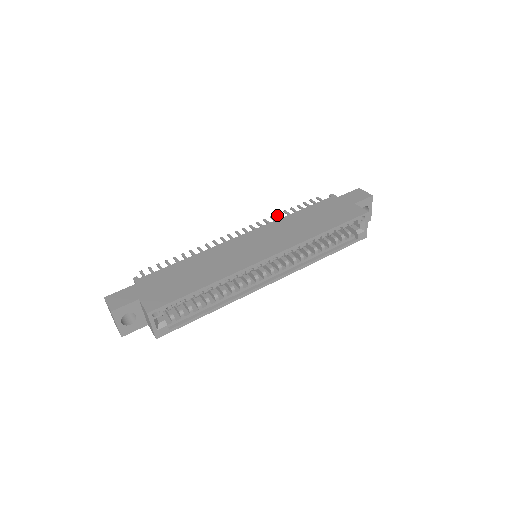
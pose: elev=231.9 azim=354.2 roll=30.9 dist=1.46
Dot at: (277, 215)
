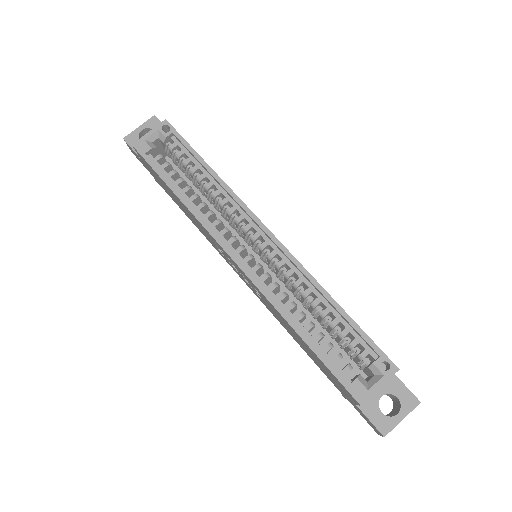
Dot at: occluded
